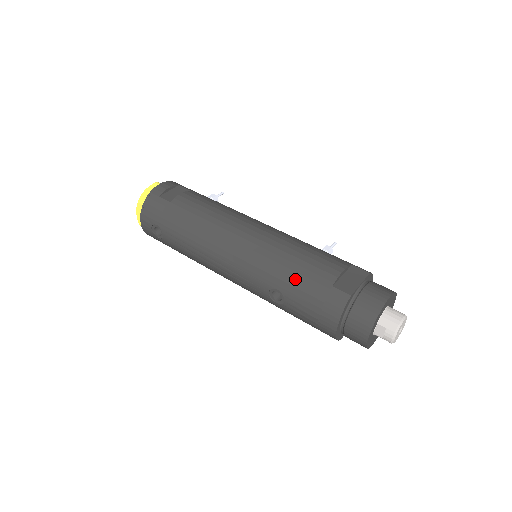
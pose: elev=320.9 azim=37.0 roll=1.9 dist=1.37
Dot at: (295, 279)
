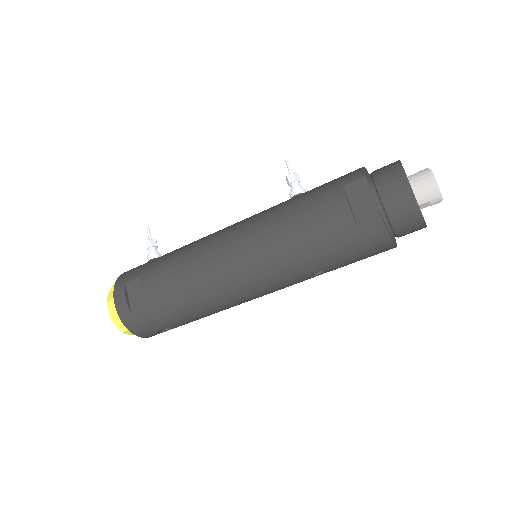
Dot at: (323, 255)
